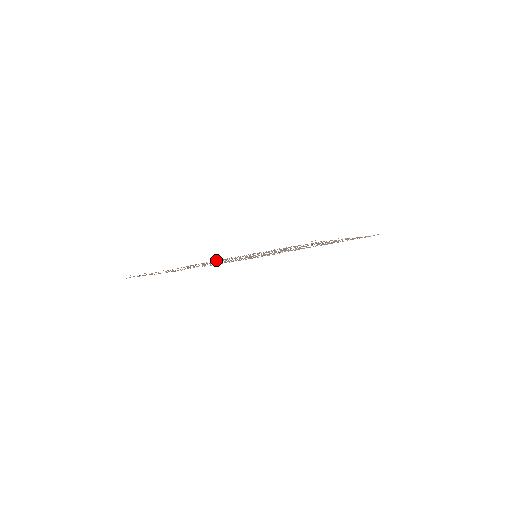
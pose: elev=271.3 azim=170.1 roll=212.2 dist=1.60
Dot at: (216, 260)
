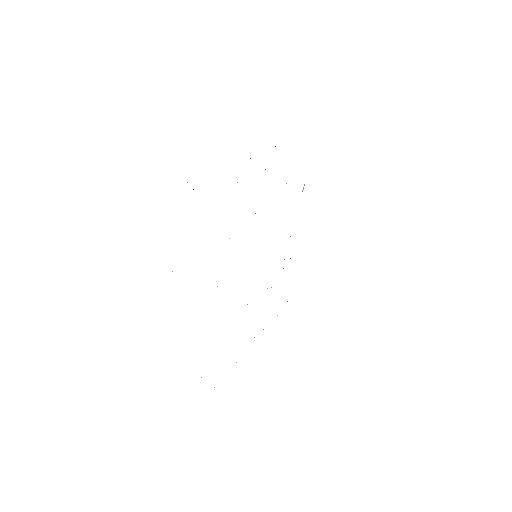
Dot at: occluded
